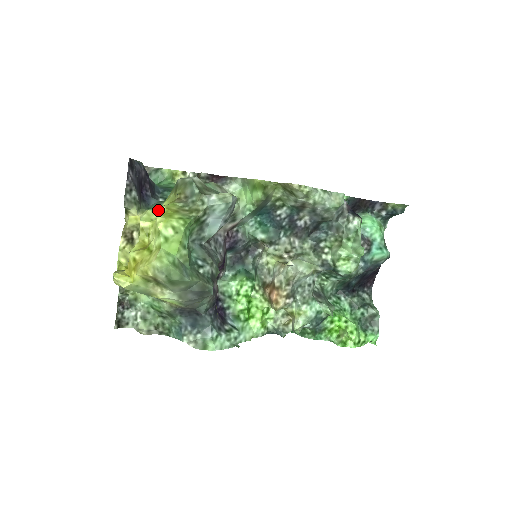
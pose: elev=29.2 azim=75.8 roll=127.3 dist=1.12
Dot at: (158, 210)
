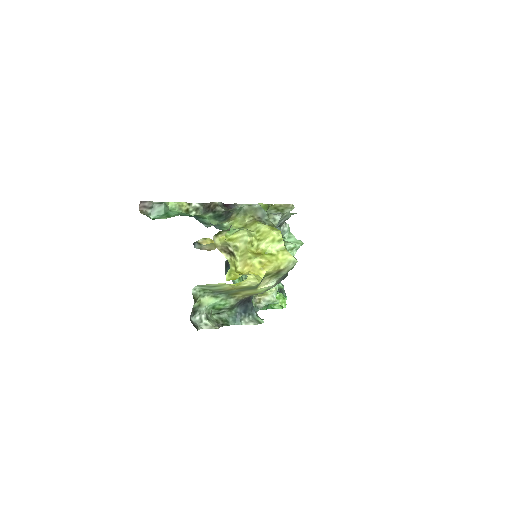
Dot at: occluded
